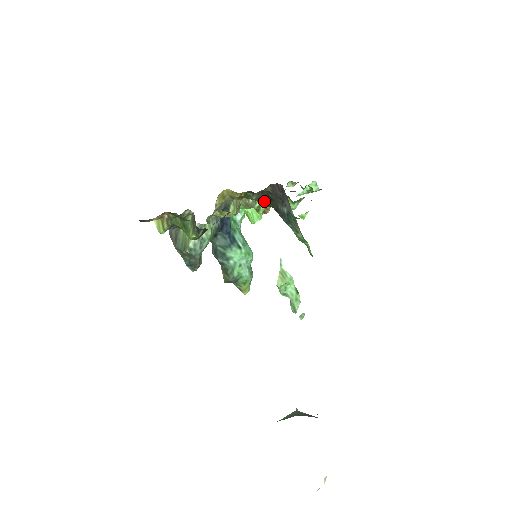
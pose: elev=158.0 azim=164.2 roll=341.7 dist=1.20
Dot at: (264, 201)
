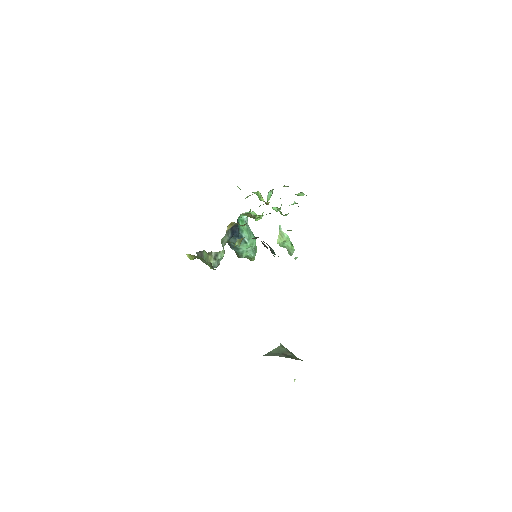
Dot at: occluded
